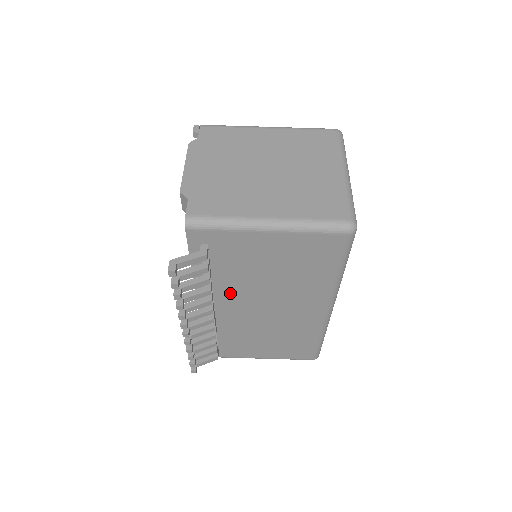
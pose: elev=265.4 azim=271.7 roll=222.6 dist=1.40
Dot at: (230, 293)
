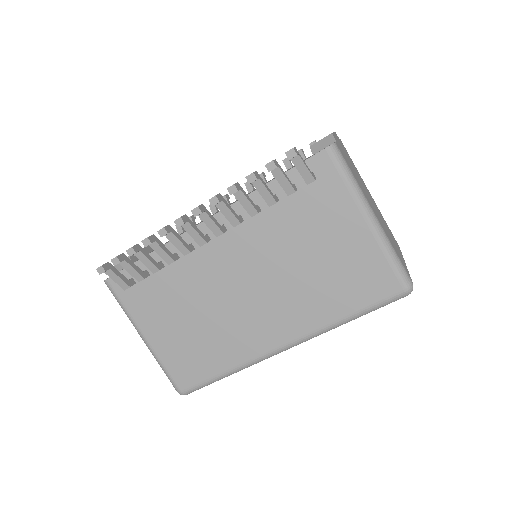
Dot at: (250, 240)
